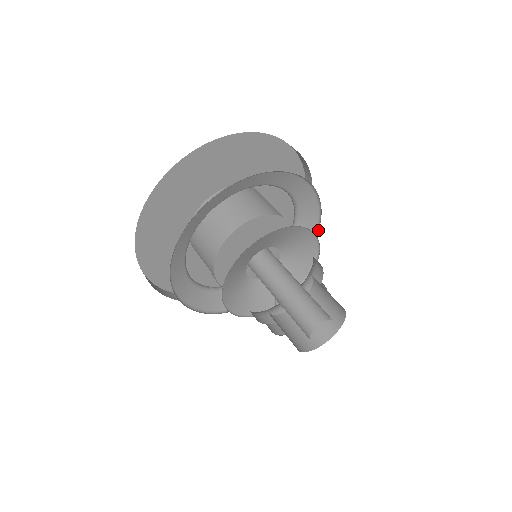
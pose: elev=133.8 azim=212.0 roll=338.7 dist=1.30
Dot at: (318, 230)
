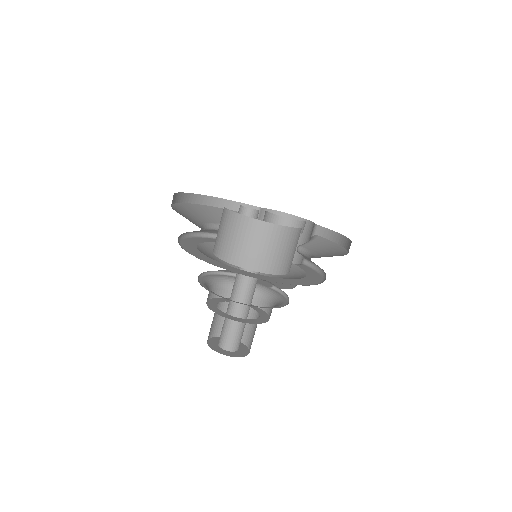
Dot at: (320, 271)
